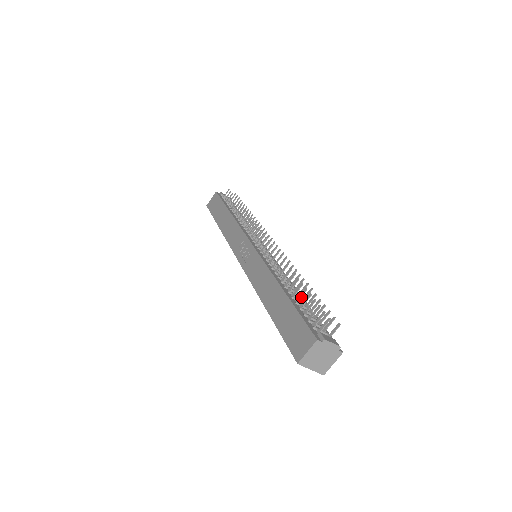
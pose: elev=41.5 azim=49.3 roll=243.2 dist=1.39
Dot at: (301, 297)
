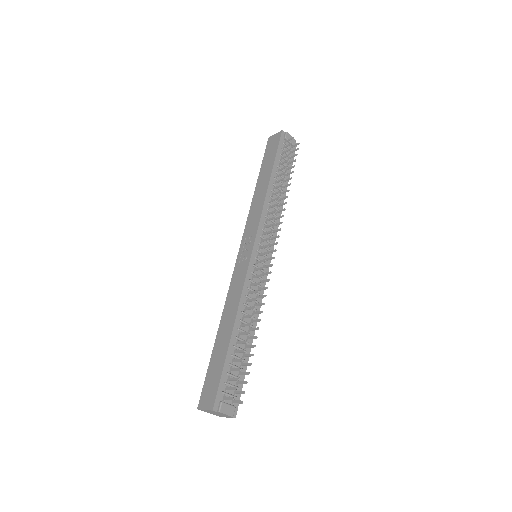
Dot at: (238, 352)
